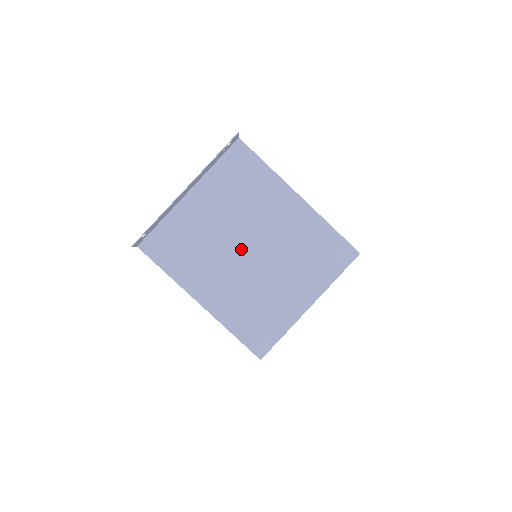
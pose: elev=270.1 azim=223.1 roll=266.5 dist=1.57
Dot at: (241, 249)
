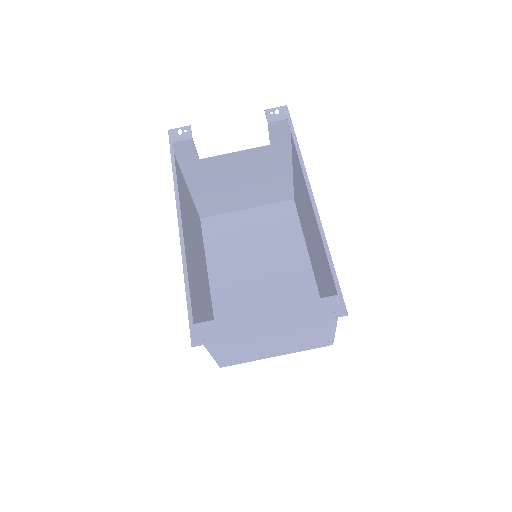
Dot at: (267, 336)
